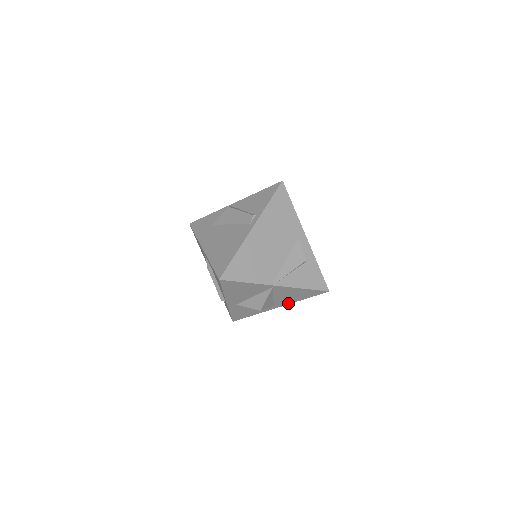
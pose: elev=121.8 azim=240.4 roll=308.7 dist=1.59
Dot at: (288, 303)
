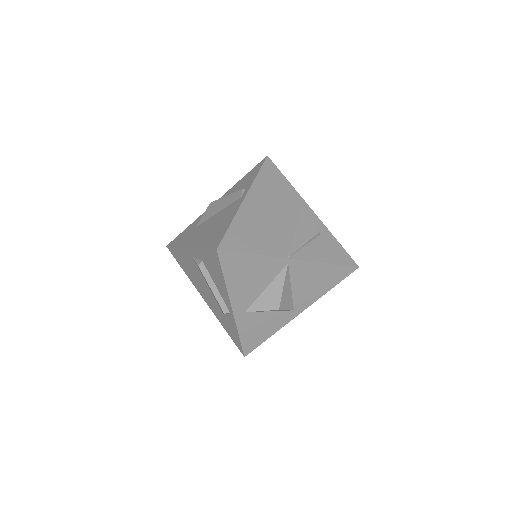
Dot at: (311, 302)
